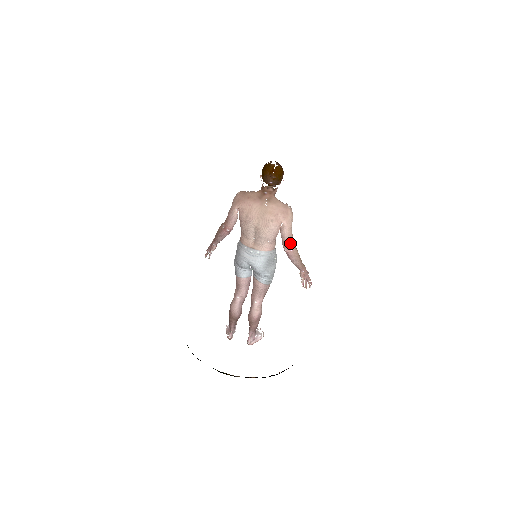
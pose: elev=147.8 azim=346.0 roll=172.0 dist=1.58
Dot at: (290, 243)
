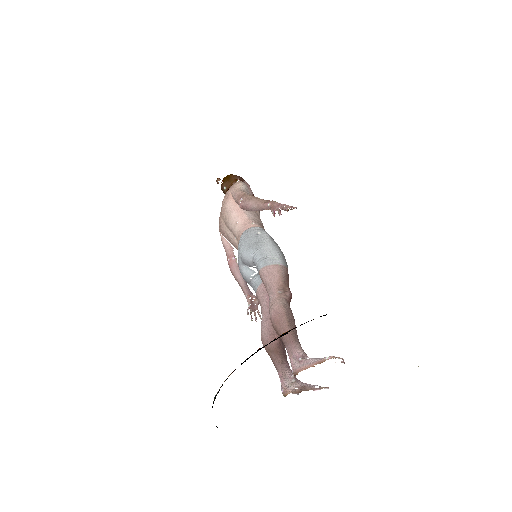
Dot at: (240, 197)
